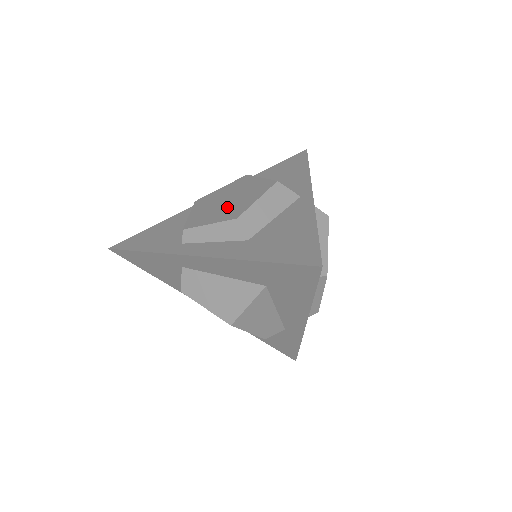
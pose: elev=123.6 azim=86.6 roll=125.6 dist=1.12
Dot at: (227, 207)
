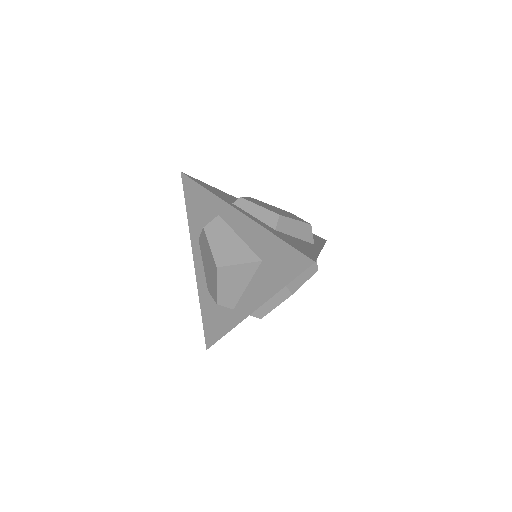
Dot at: (274, 210)
